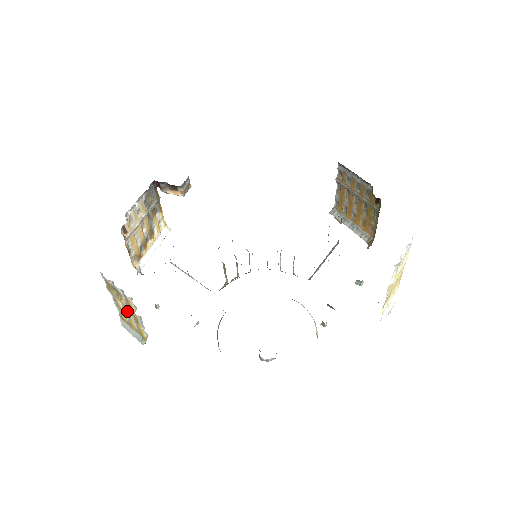
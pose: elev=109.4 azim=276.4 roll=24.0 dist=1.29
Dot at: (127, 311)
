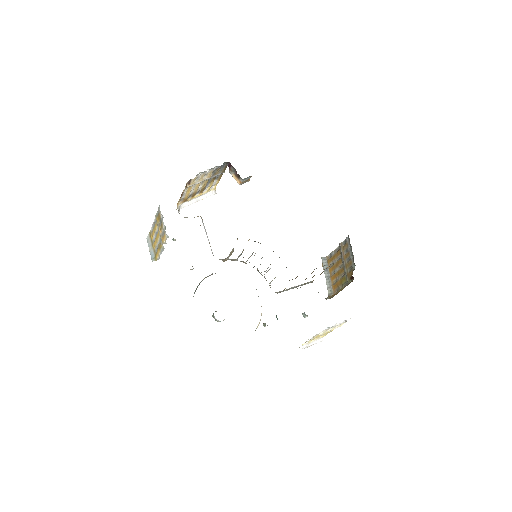
Dot at: (158, 237)
